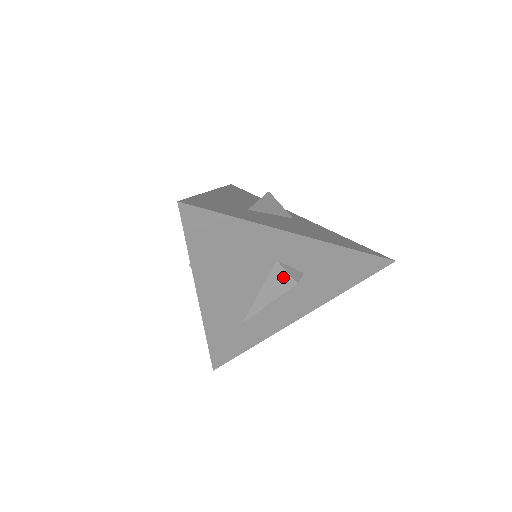
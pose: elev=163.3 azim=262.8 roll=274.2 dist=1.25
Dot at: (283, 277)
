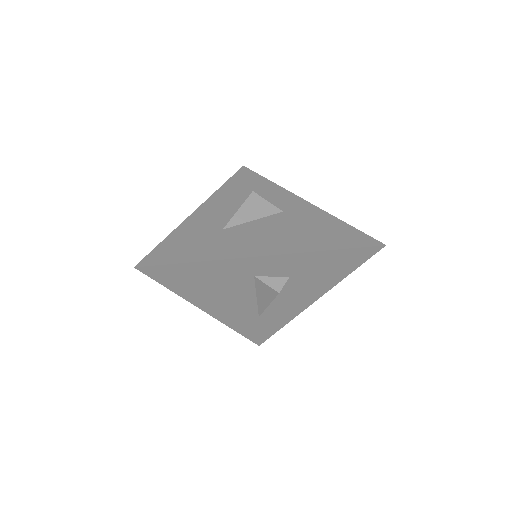
Dot at: (266, 288)
